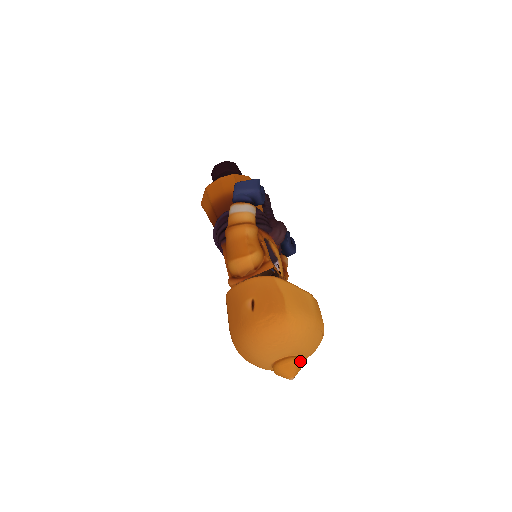
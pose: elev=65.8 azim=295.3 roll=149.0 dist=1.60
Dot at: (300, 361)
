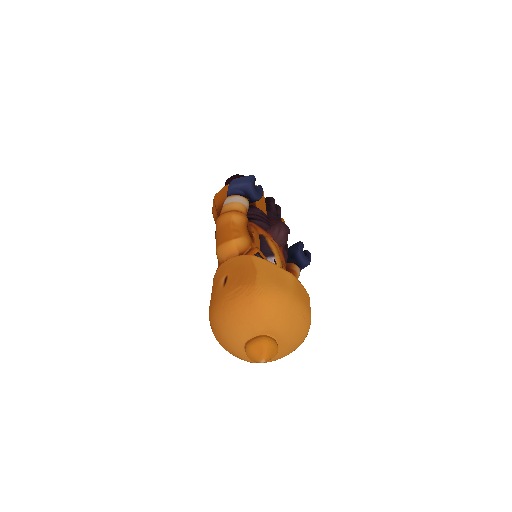
Dot at: (273, 342)
